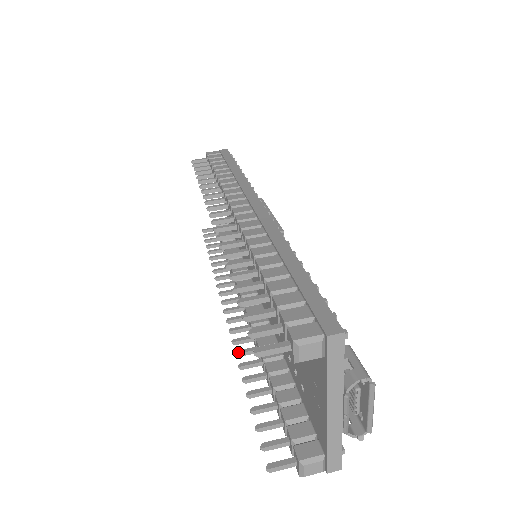
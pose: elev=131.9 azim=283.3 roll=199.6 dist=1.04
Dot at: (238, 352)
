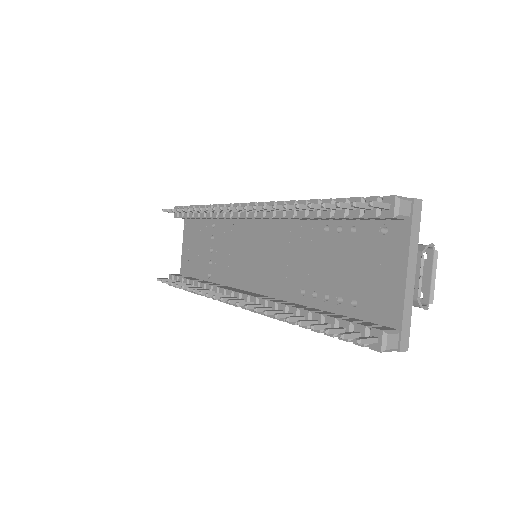
Dot at: (267, 310)
